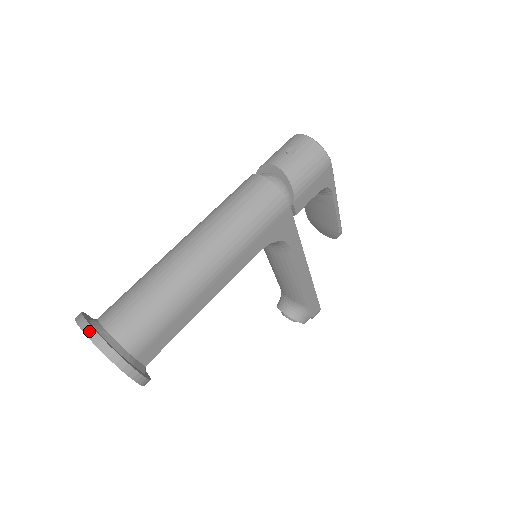
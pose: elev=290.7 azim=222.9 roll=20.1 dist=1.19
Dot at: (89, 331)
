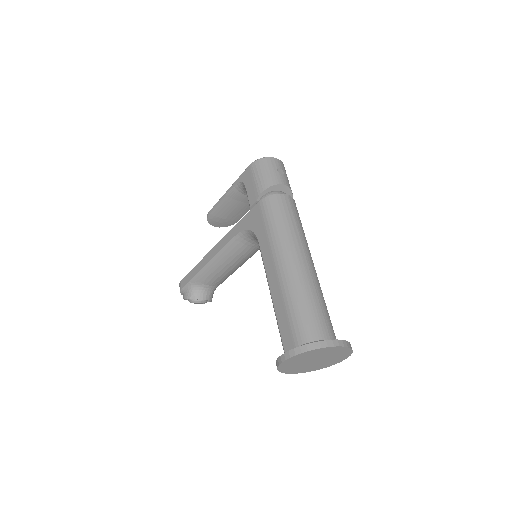
Dot at: (343, 343)
